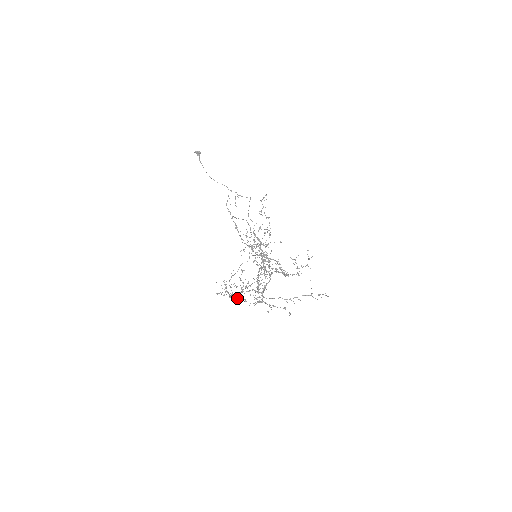
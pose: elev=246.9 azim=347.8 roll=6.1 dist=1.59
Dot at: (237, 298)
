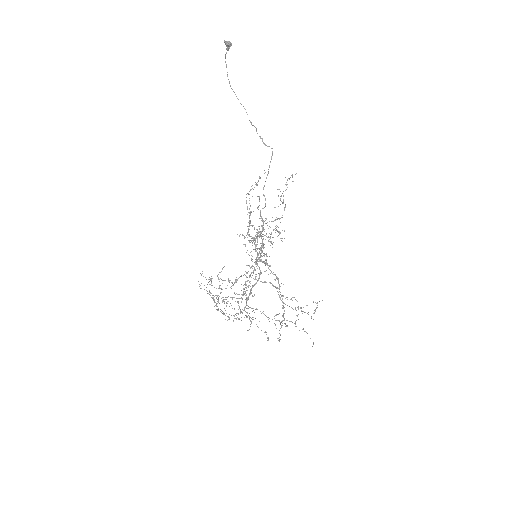
Dot at: occluded
